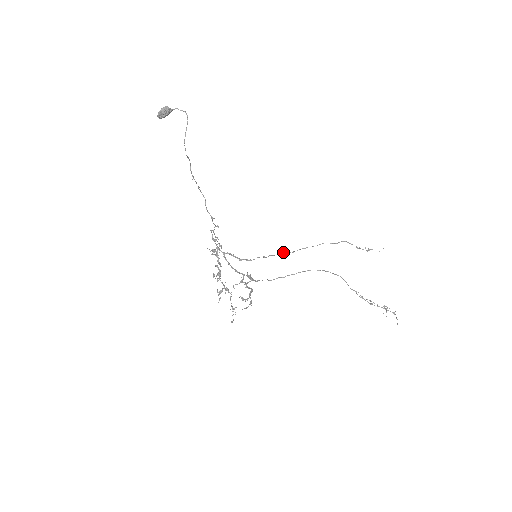
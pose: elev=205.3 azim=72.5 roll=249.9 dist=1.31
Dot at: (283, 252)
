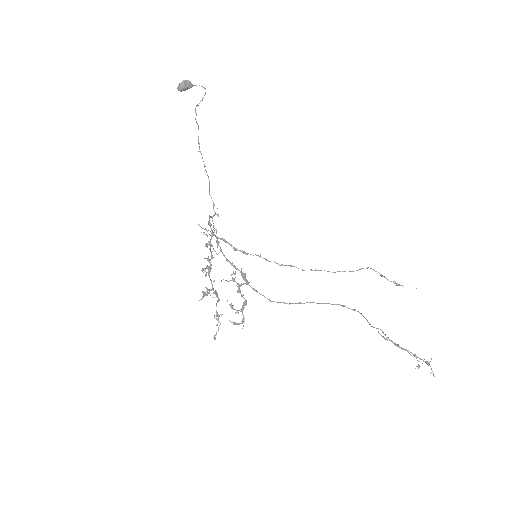
Dot at: (290, 266)
